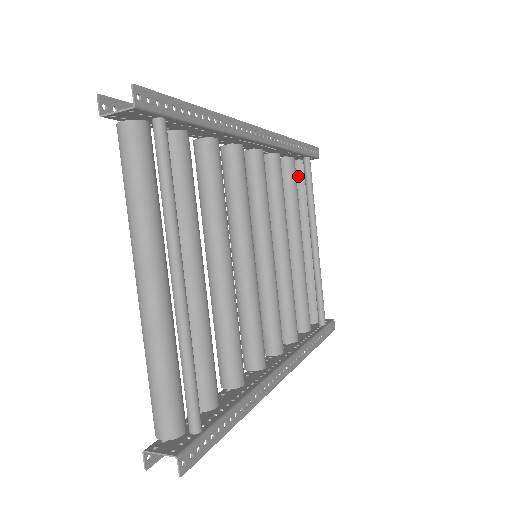
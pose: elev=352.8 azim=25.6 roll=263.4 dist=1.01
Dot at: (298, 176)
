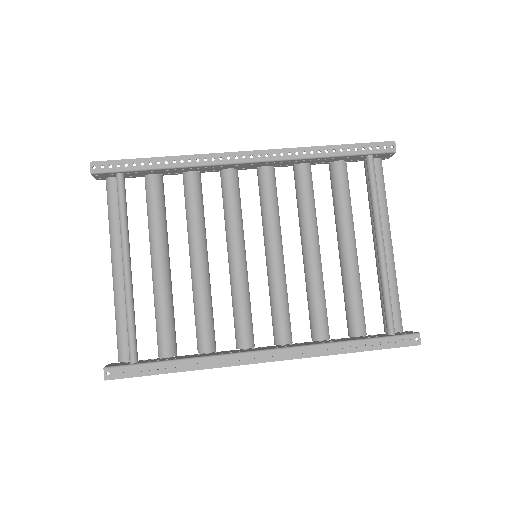
Dot at: (366, 176)
